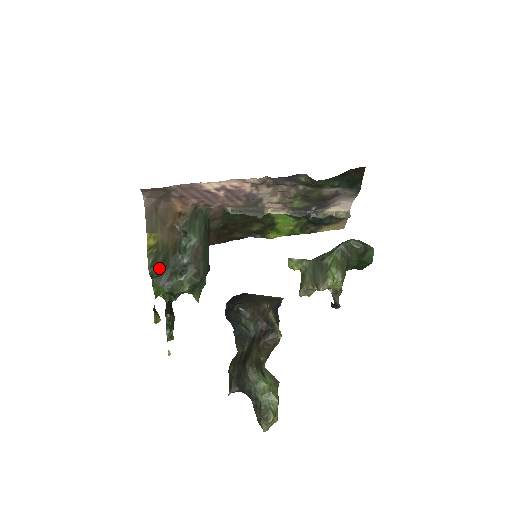
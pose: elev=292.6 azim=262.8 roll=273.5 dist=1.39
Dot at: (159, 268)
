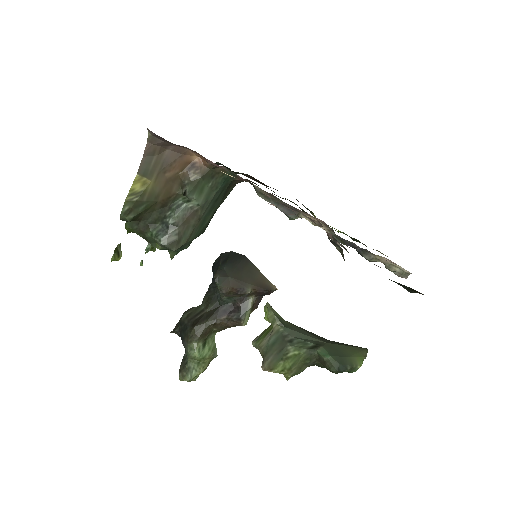
Dot at: (136, 216)
